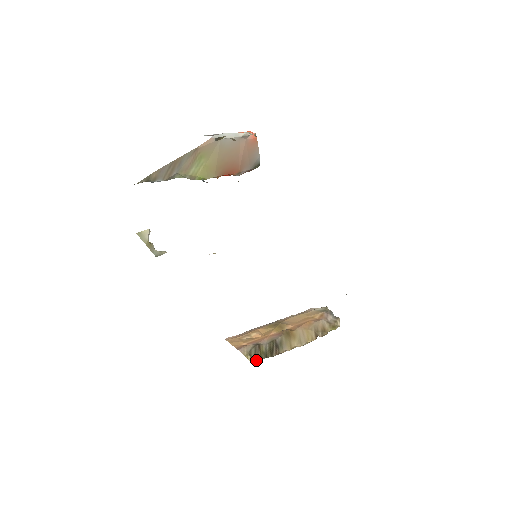
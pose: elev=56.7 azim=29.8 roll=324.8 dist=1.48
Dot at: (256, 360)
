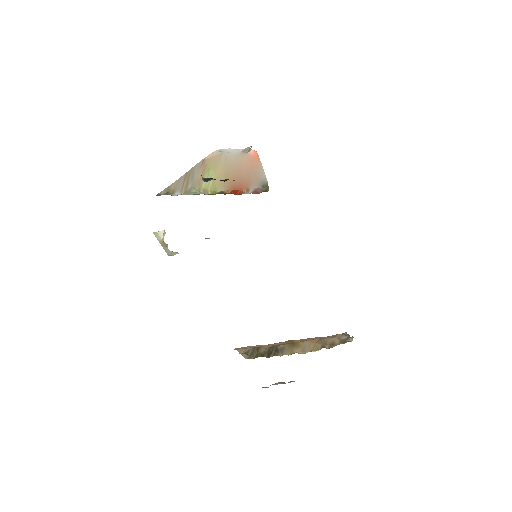
Dot at: (251, 358)
